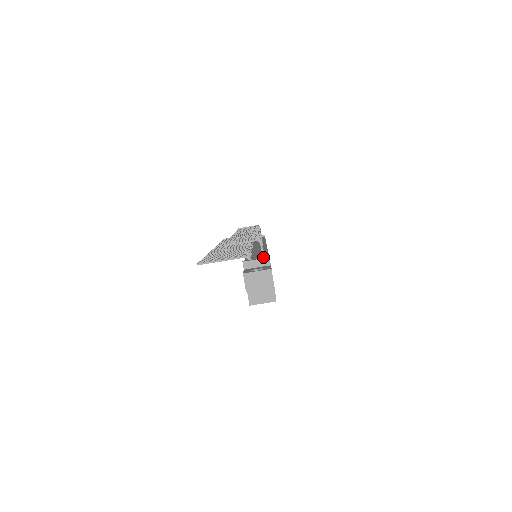
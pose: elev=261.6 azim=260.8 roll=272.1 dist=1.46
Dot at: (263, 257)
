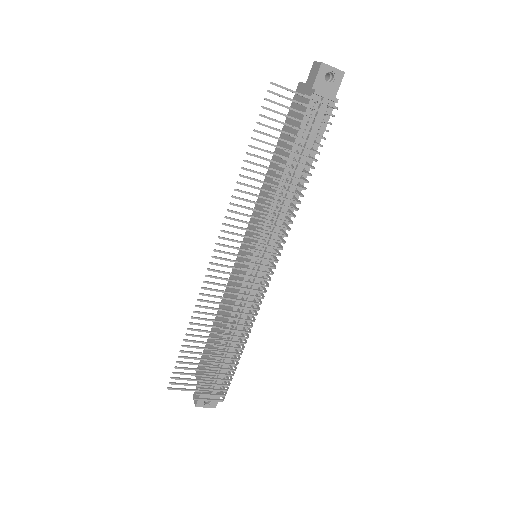
Dot at: (221, 391)
